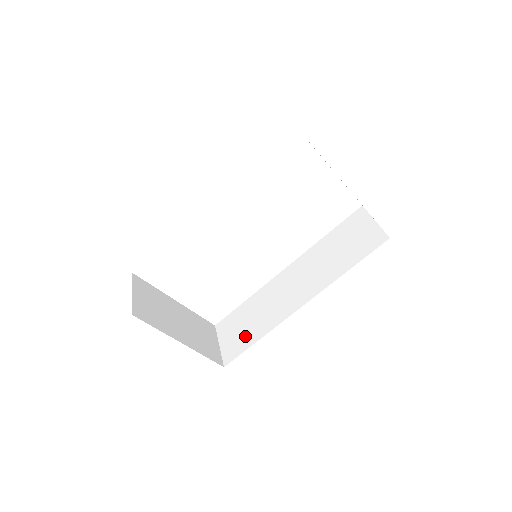
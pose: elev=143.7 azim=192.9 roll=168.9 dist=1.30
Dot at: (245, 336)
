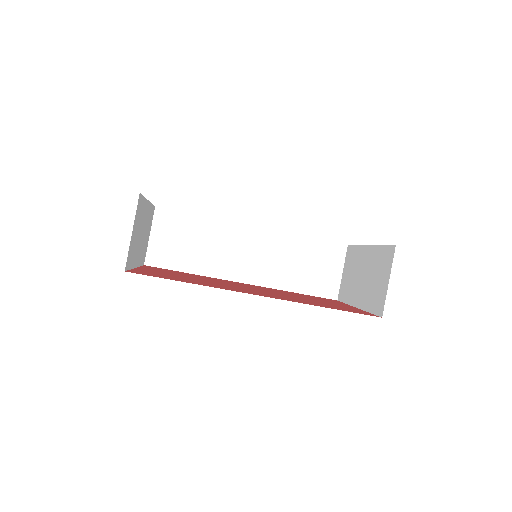
Dot at: (180, 256)
